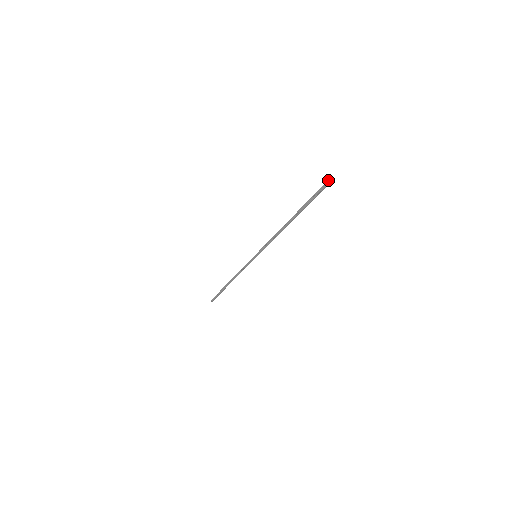
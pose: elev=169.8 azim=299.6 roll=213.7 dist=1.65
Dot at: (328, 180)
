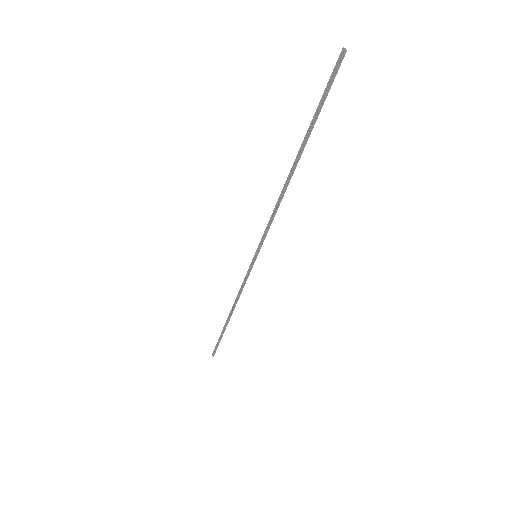
Dot at: (343, 47)
